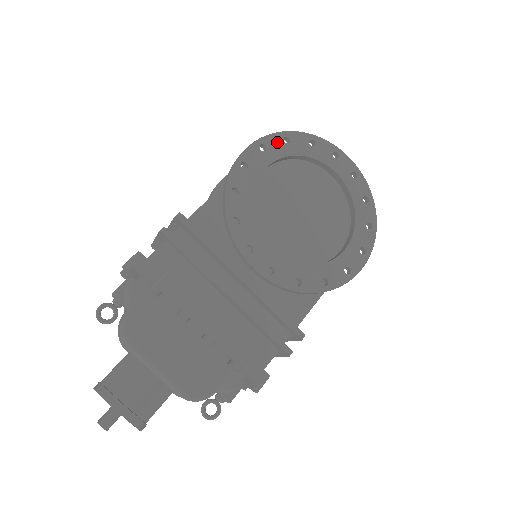
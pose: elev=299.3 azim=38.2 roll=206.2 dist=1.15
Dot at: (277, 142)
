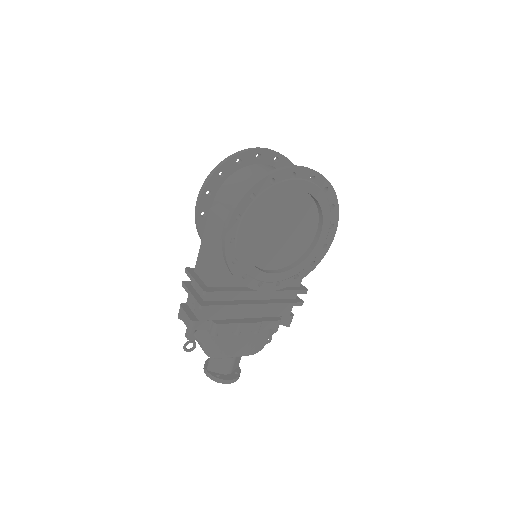
Dot at: (246, 204)
